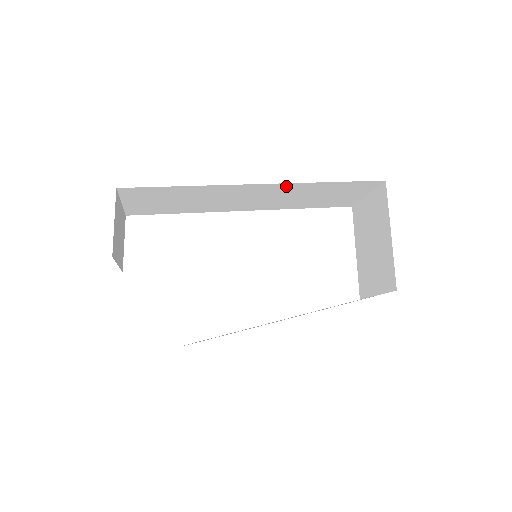
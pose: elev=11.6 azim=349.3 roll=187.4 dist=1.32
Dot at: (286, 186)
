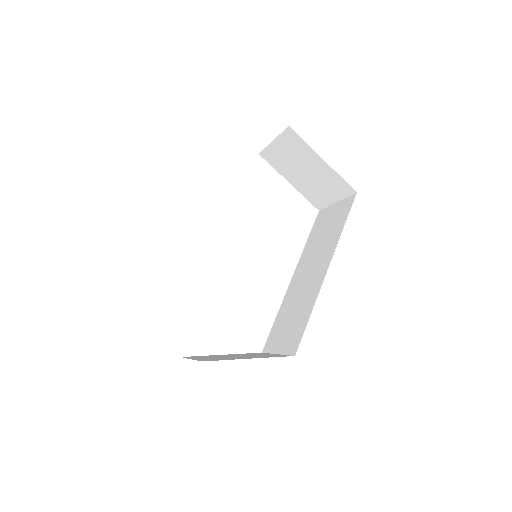
Dot at: occluded
